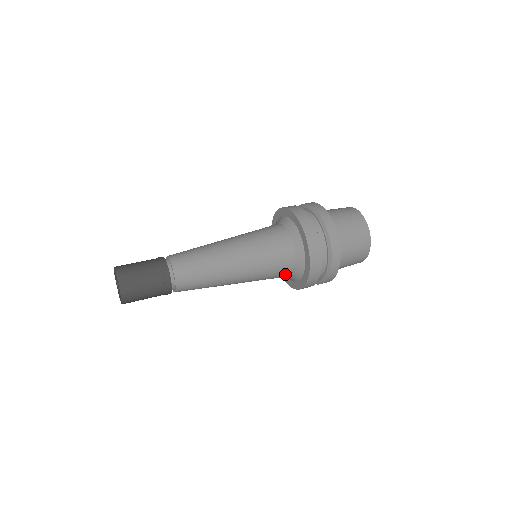
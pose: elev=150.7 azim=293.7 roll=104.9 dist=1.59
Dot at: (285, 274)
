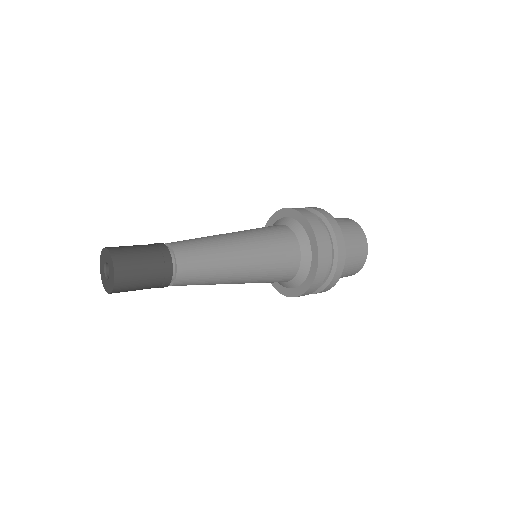
Dot at: (286, 278)
